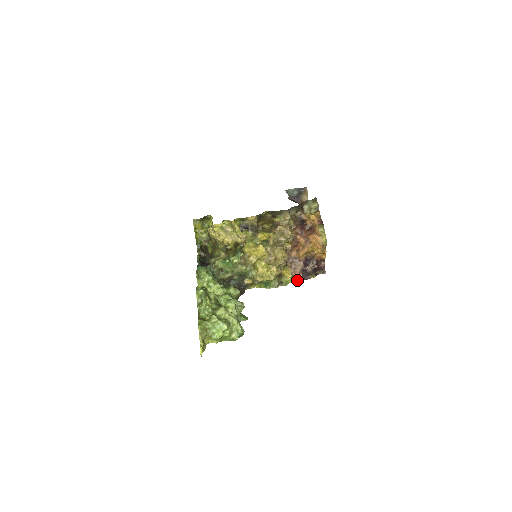
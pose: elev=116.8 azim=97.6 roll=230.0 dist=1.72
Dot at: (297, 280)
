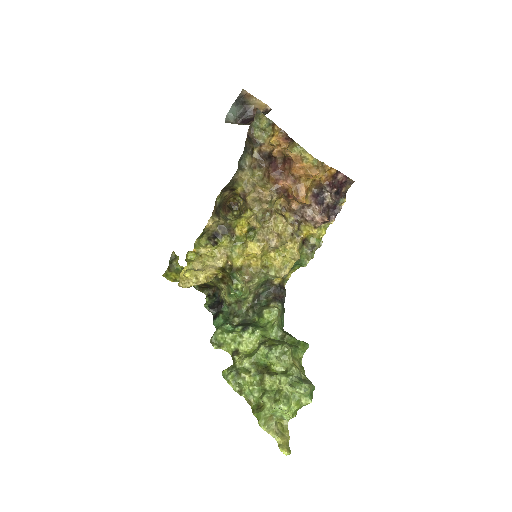
Dot at: (328, 224)
